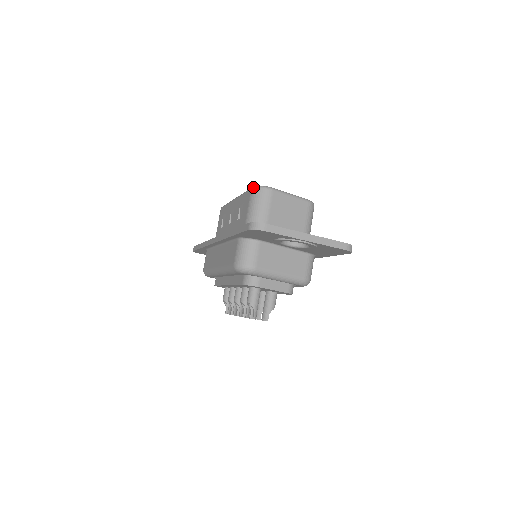
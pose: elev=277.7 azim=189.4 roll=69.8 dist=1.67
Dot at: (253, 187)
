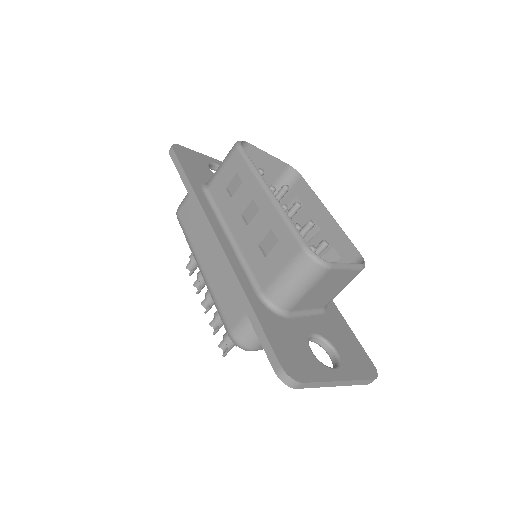
Dot at: (306, 251)
